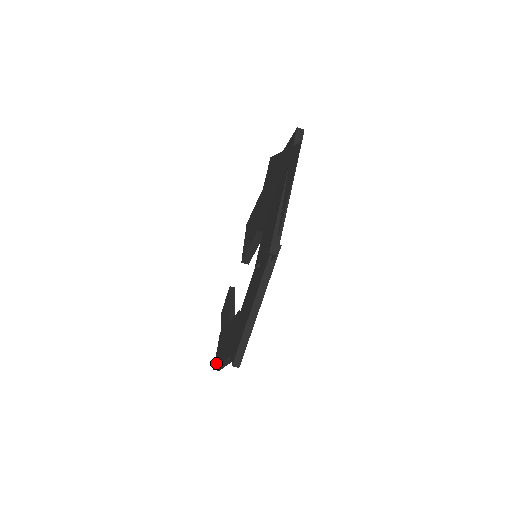
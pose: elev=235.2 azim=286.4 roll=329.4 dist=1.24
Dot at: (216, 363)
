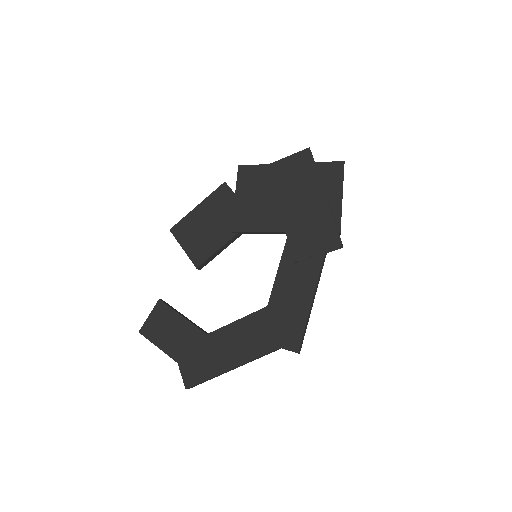
Dot at: (198, 378)
